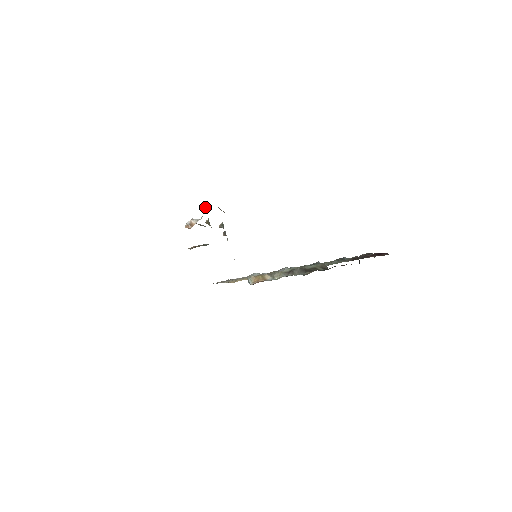
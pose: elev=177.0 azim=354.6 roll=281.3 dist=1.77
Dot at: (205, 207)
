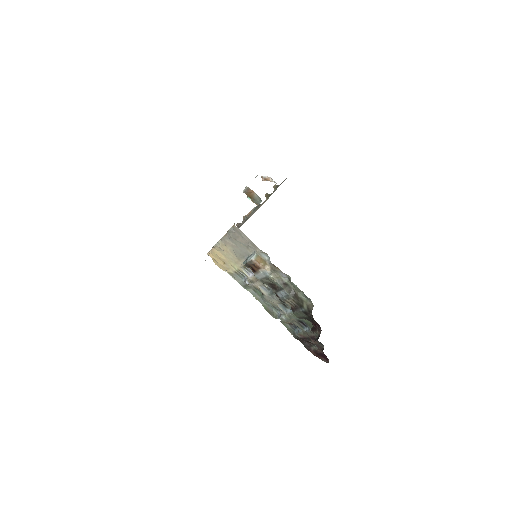
Dot at: (277, 186)
